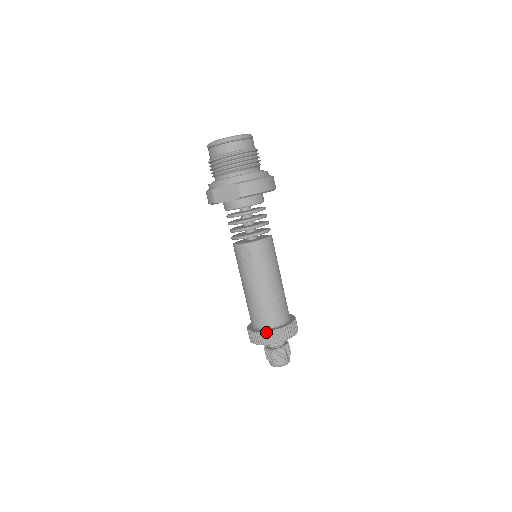
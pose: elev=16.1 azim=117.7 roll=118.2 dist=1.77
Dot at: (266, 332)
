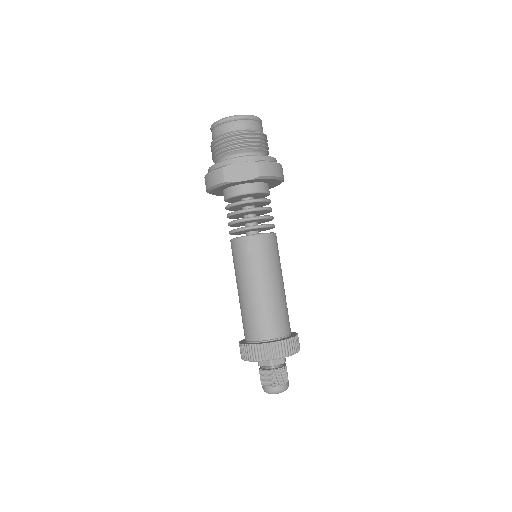
Dot at: (273, 343)
